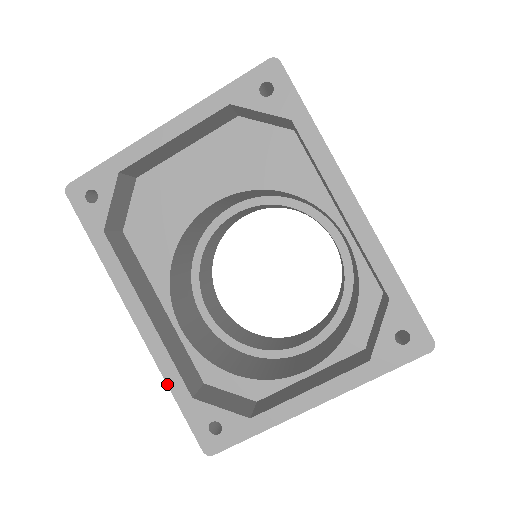
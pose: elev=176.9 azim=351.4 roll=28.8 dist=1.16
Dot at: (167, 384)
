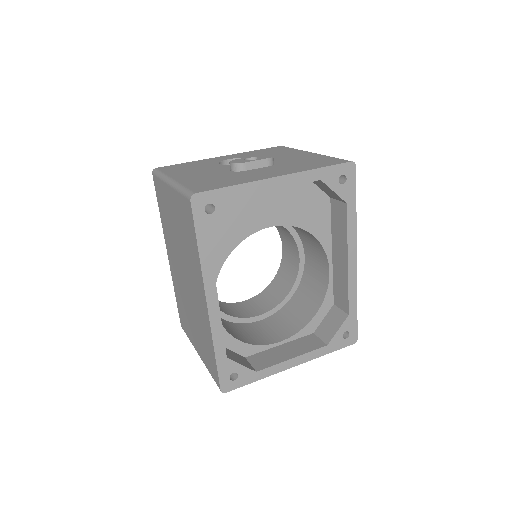
Dot at: (214, 348)
